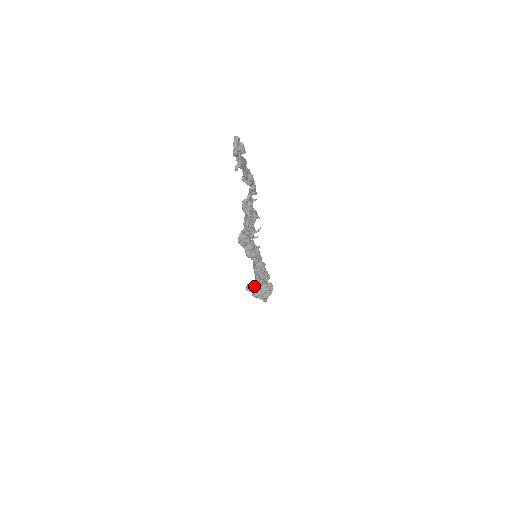
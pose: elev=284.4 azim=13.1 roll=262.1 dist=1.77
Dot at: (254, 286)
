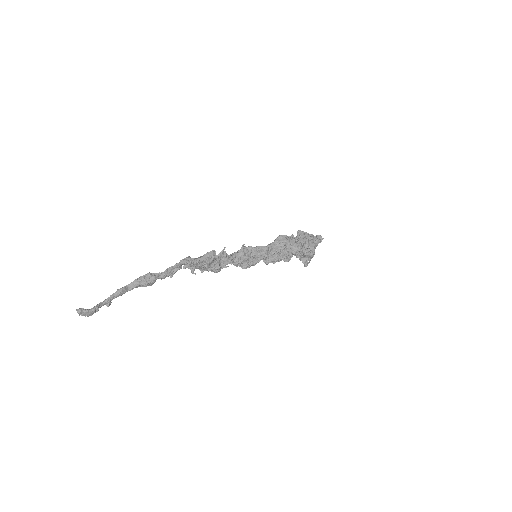
Dot at: occluded
